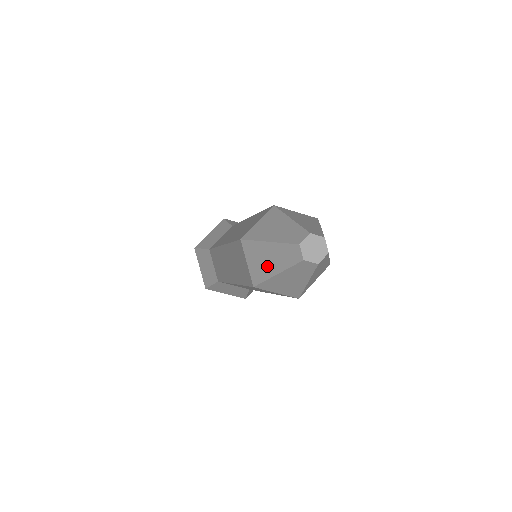
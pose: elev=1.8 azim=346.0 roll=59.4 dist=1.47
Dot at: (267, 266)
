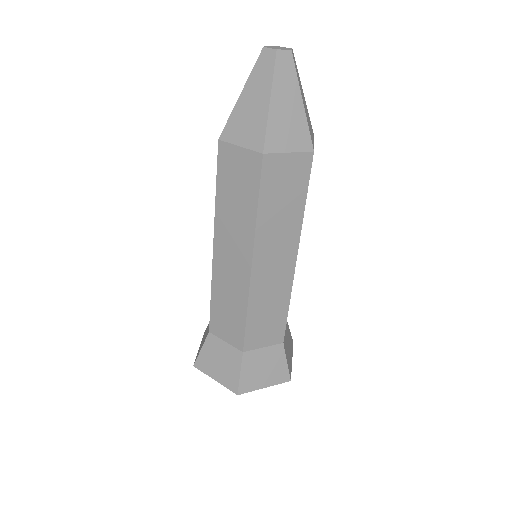
Dot at: occluded
